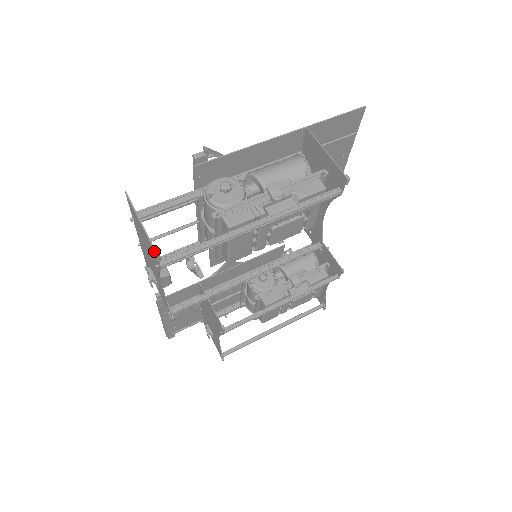
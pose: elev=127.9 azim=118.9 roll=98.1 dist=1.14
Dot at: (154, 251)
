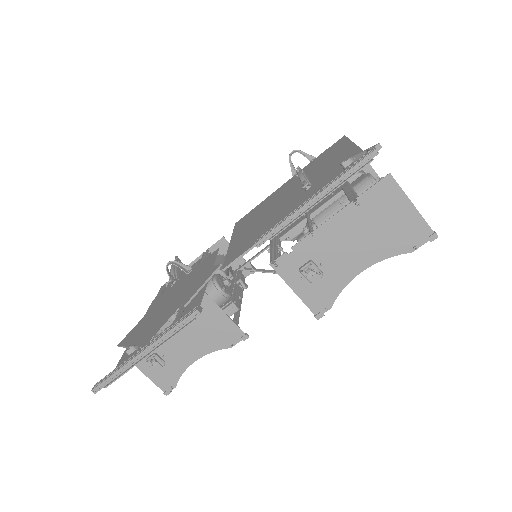
Dot at: occluded
